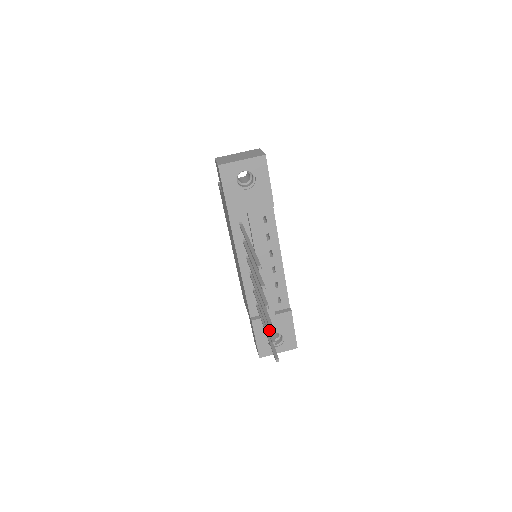
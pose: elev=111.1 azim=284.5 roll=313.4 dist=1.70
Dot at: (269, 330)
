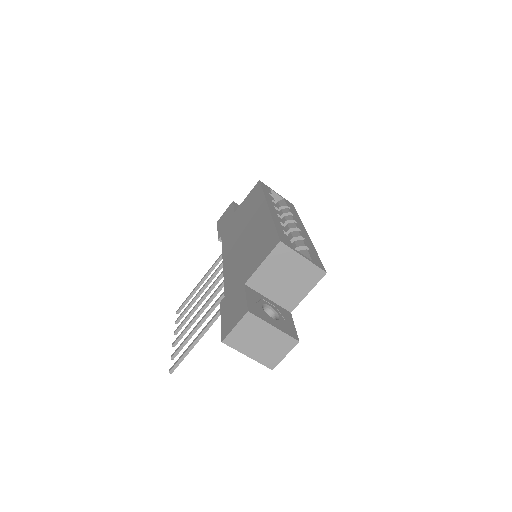
Dot at: (186, 311)
